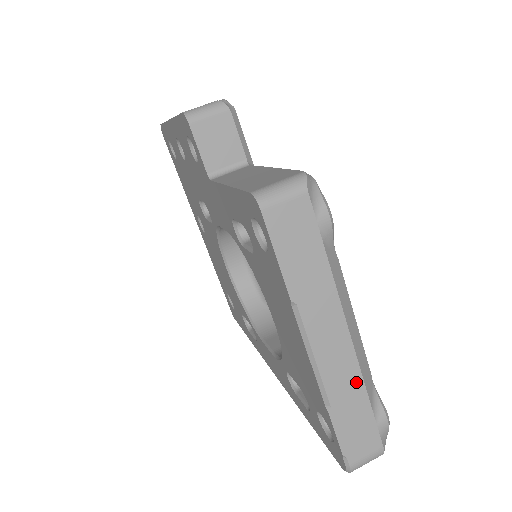
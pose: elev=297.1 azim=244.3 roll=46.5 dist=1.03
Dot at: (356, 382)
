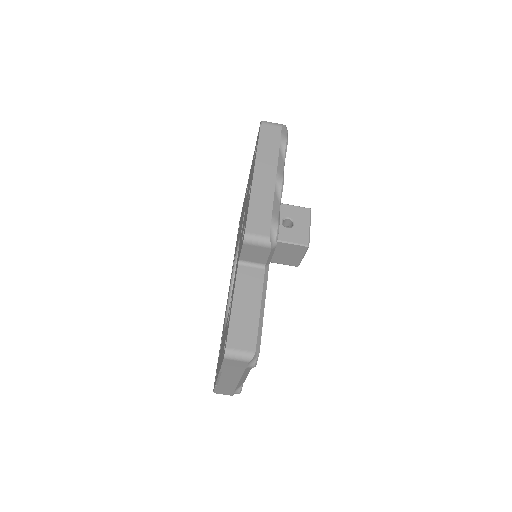
Dot at: (233, 387)
